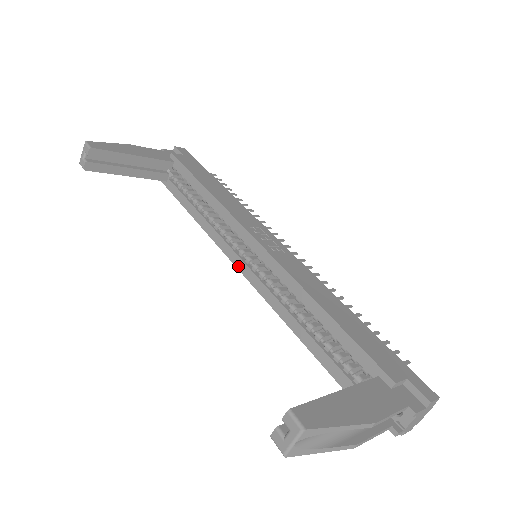
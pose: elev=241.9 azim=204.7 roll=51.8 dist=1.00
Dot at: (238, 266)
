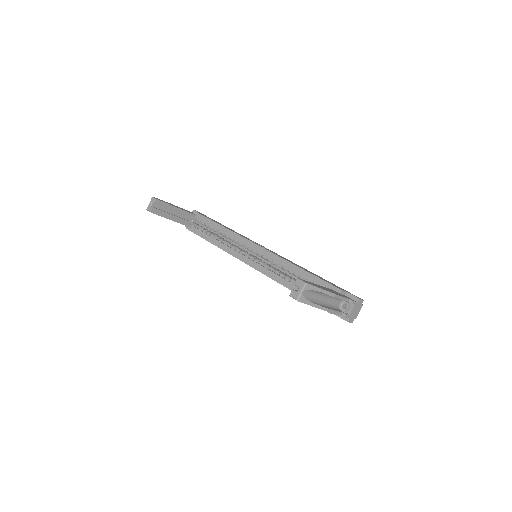
Dot at: (246, 262)
